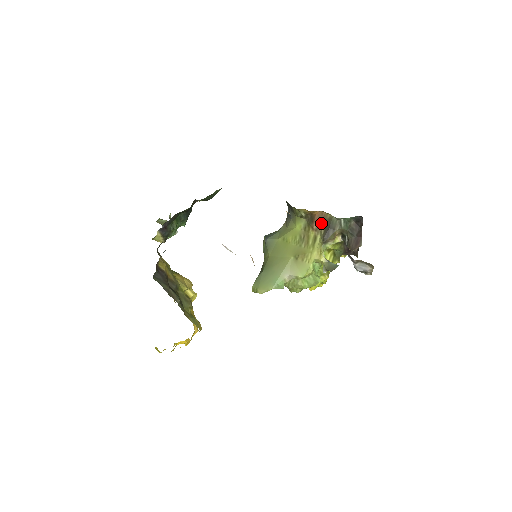
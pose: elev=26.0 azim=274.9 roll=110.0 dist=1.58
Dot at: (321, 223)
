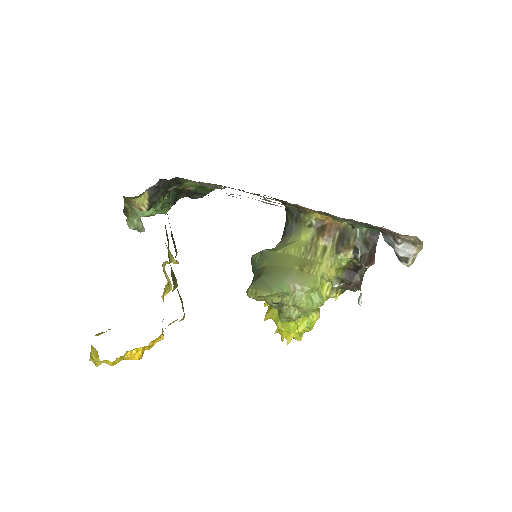
Dot at: (334, 232)
